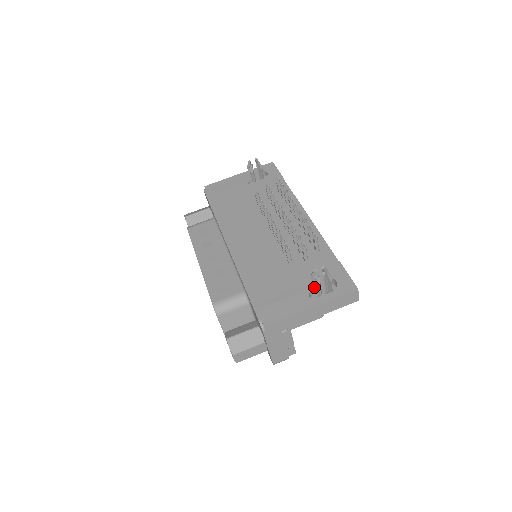
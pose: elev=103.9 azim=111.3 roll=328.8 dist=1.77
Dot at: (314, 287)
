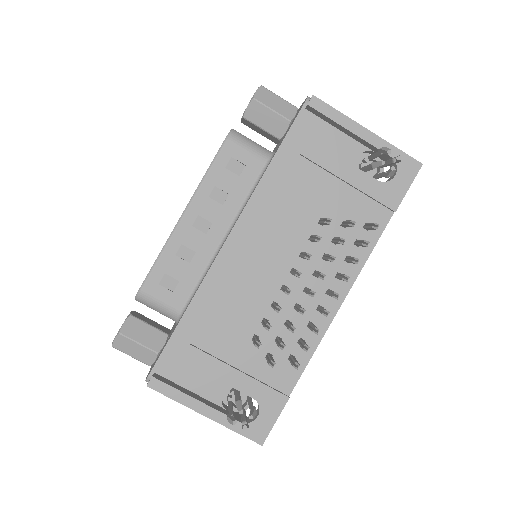
Dot at: (235, 396)
